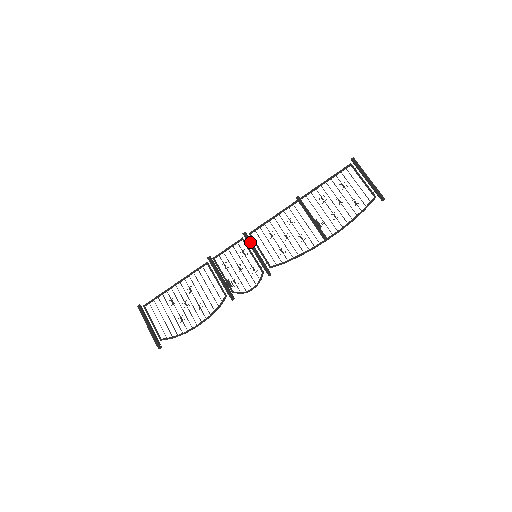
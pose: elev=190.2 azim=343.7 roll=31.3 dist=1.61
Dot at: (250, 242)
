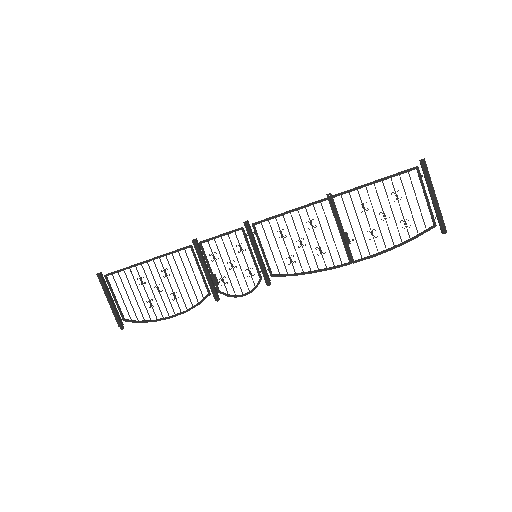
Dot at: (251, 237)
